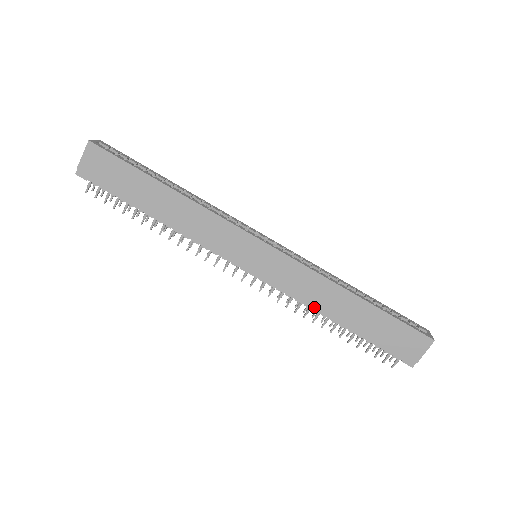
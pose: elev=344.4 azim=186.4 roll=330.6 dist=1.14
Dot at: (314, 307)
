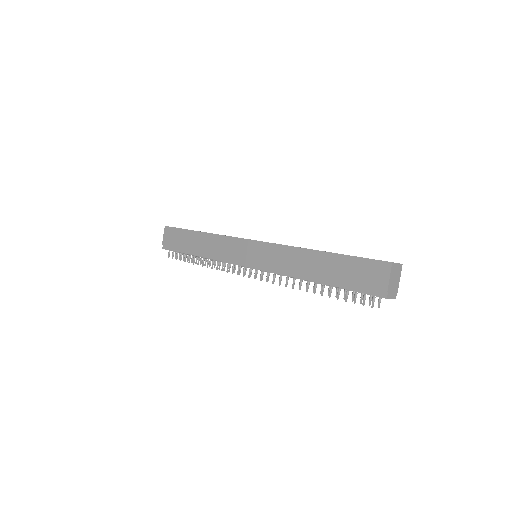
Dot at: (295, 275)
